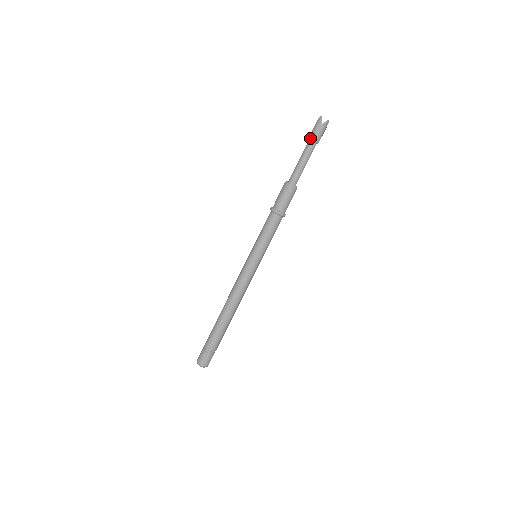
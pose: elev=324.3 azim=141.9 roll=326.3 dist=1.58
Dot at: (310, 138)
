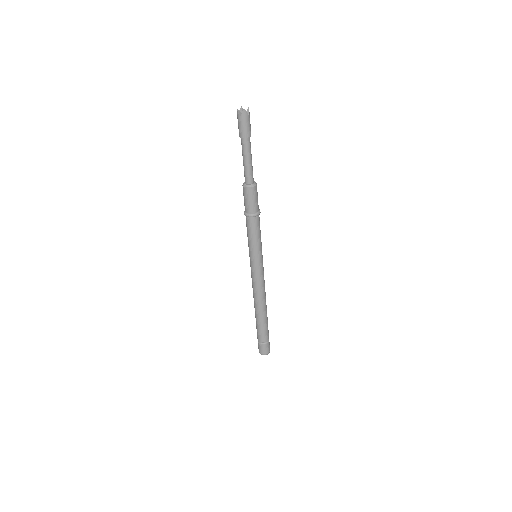
Dot at: (239, 135)
